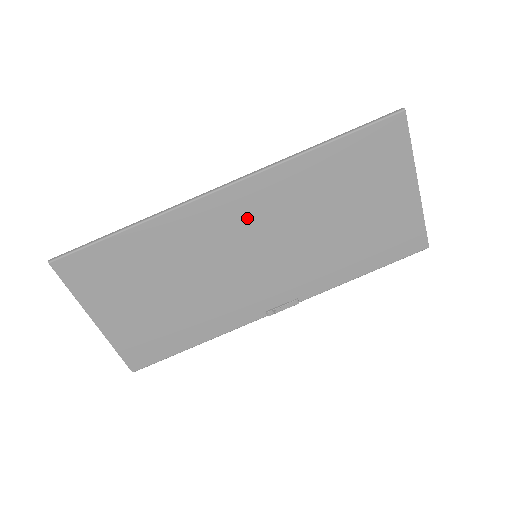
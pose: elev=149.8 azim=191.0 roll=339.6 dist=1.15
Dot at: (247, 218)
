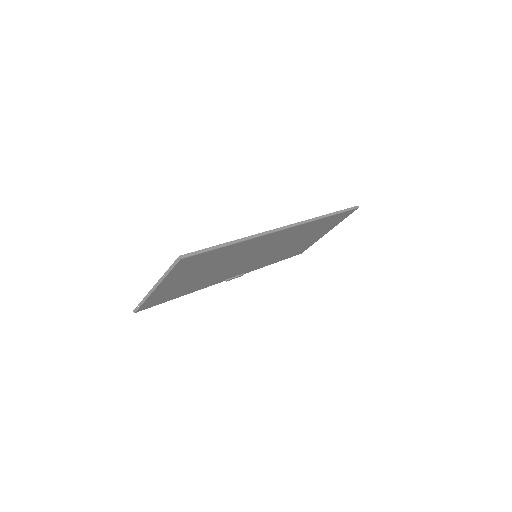
Dot at: (275, 241)
